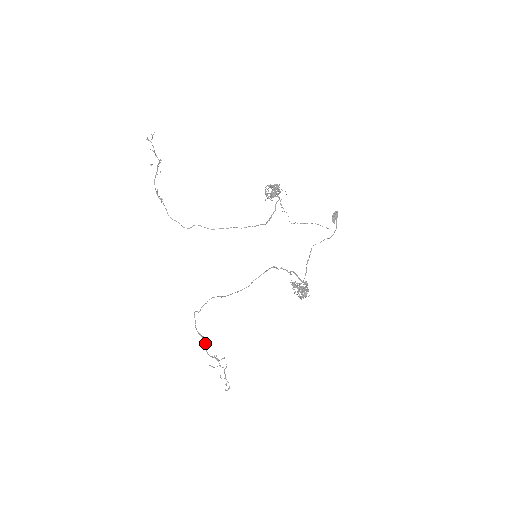
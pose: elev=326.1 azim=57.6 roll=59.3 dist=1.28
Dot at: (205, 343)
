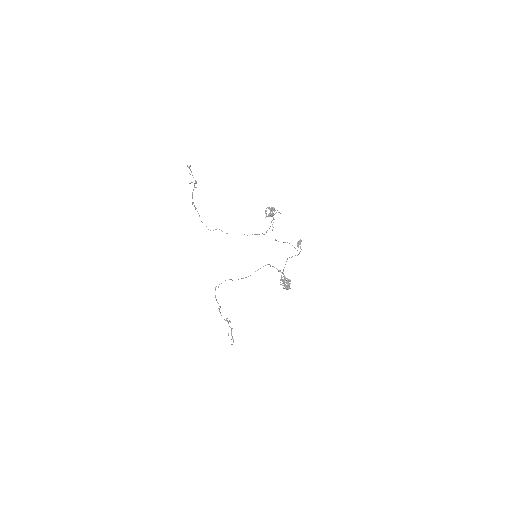
Dot at: (219, 310)
